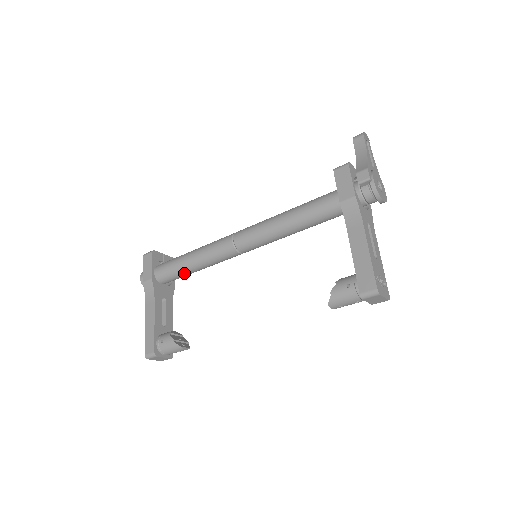
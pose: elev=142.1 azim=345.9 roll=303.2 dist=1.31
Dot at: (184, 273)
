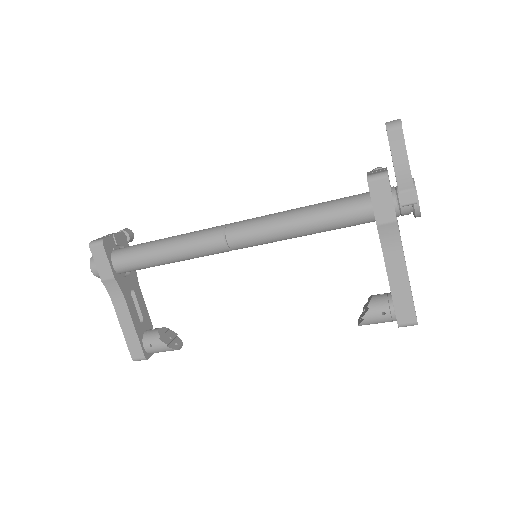
Dot at: occluded
